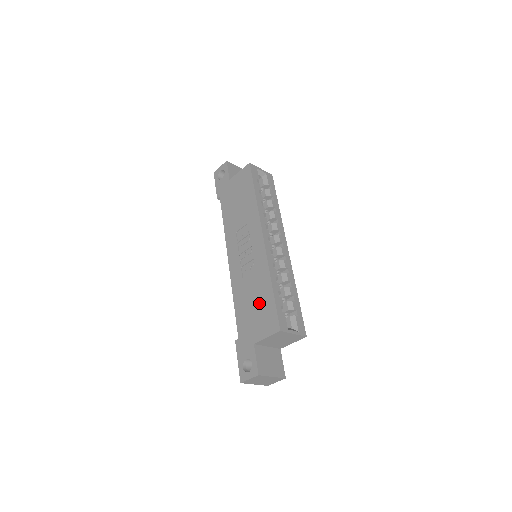
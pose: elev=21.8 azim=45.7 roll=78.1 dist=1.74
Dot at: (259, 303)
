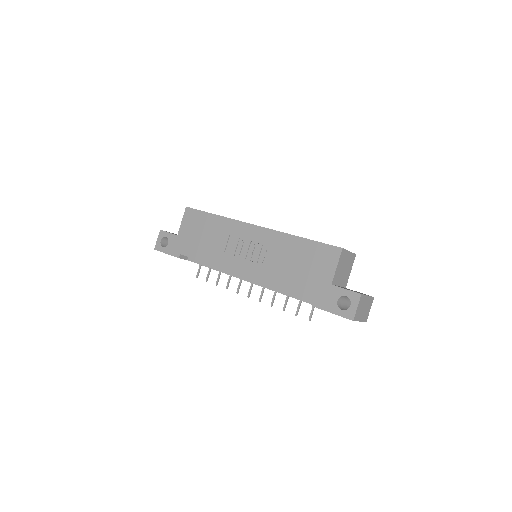
Dot at: (302, 259)
